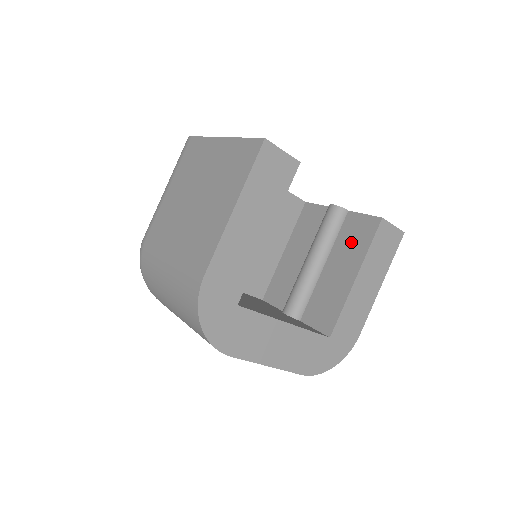
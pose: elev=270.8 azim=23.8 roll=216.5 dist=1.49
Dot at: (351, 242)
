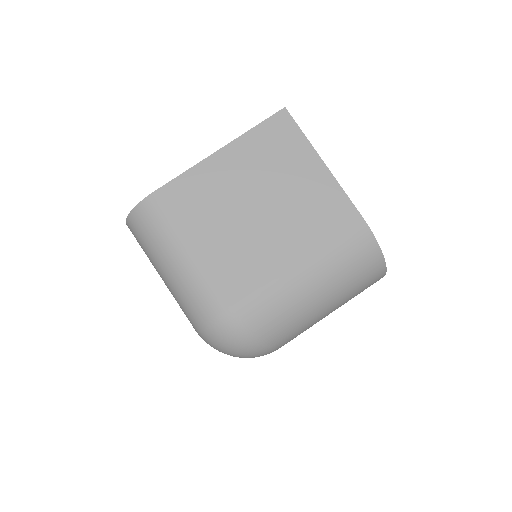
Dot at: occluded
